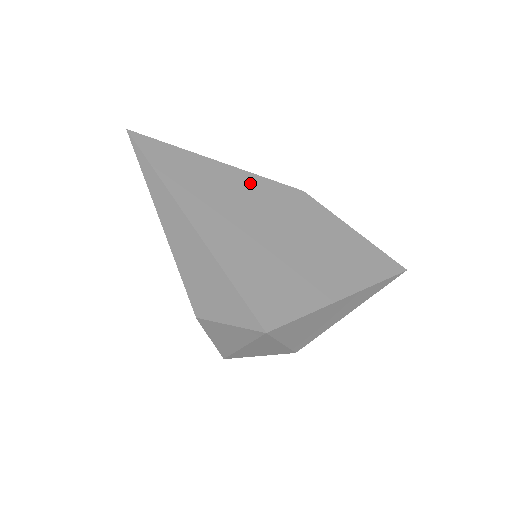
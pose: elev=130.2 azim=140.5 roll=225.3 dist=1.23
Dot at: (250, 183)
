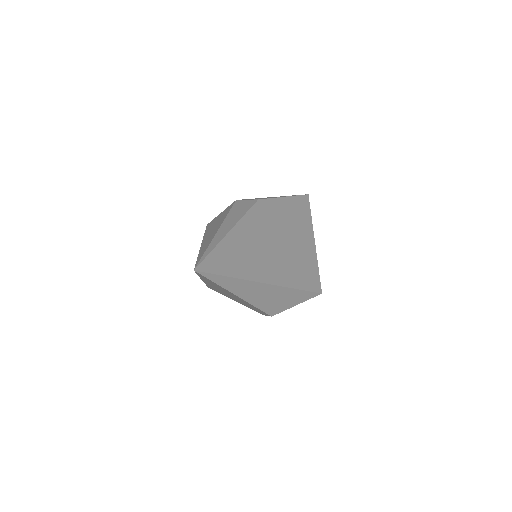
Dot at: (248, 226)
